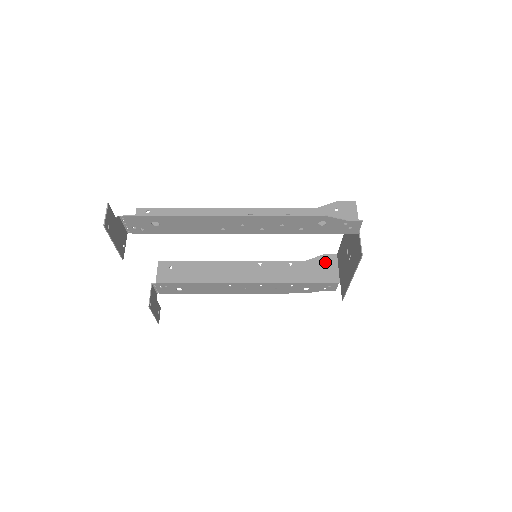
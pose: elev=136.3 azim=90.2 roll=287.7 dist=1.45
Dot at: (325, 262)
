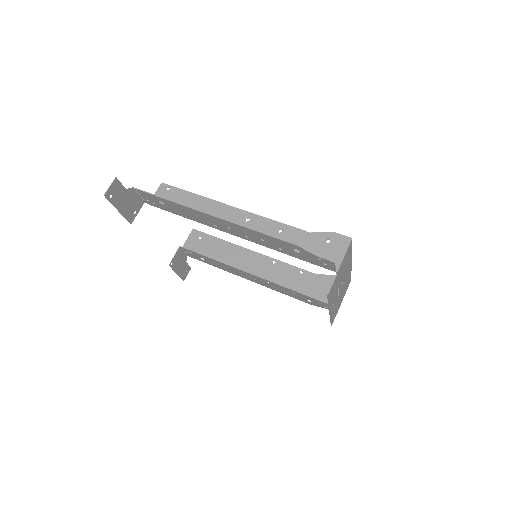
Dot at: occluded
